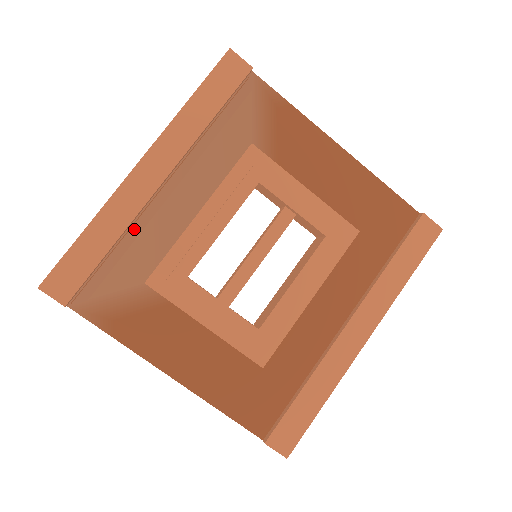
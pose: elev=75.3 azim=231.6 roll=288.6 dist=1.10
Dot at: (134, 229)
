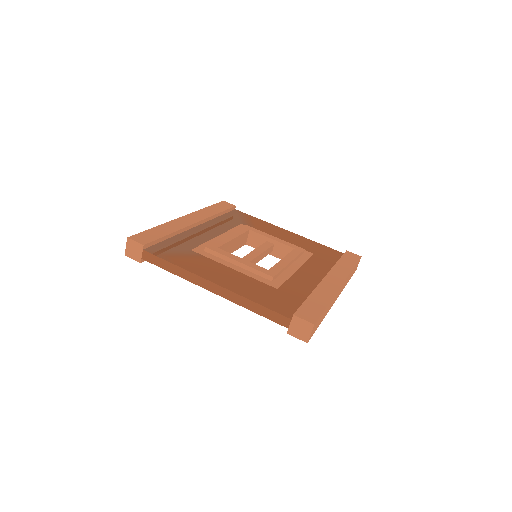
Dot at: (182, 235)
